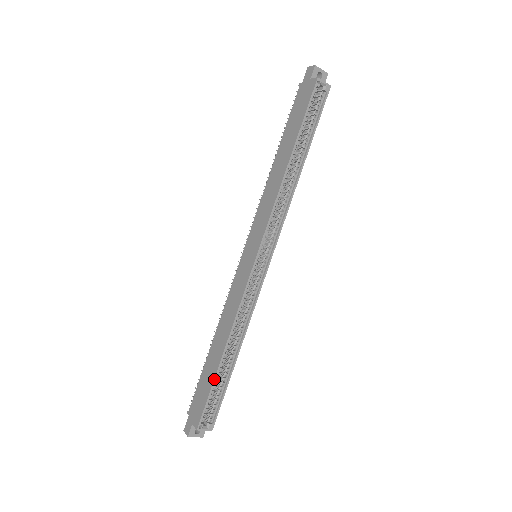
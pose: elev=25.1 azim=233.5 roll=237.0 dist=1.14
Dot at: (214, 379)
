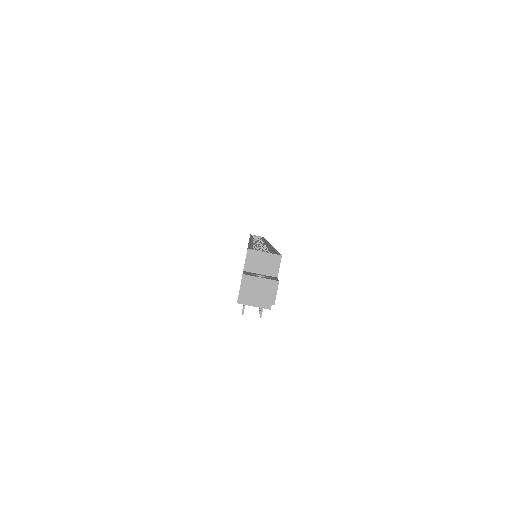
Dot at: occluded
